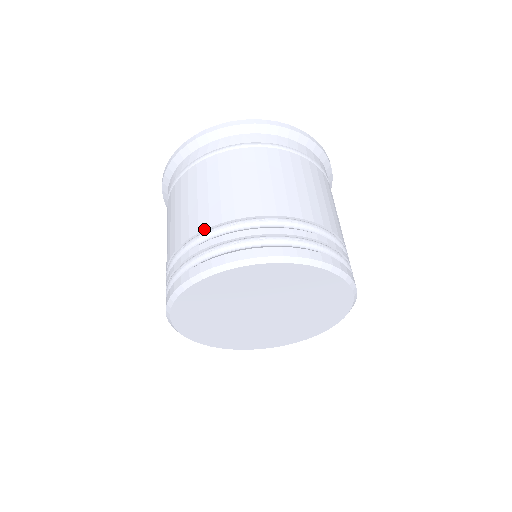
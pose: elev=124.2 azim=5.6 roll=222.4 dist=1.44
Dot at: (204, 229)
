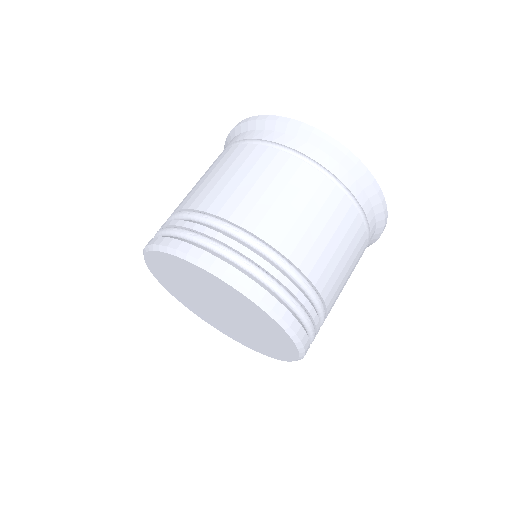
Dot at: (234, 222)
